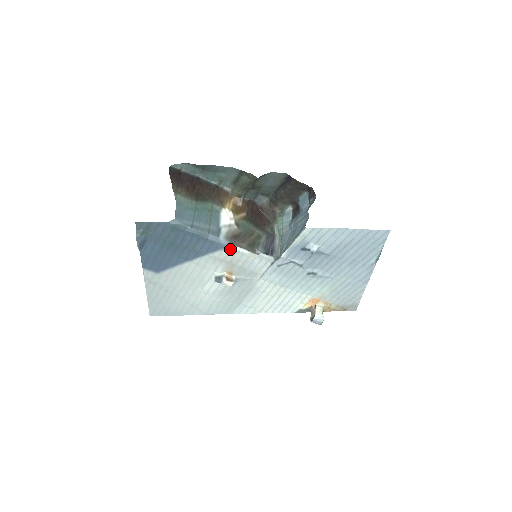
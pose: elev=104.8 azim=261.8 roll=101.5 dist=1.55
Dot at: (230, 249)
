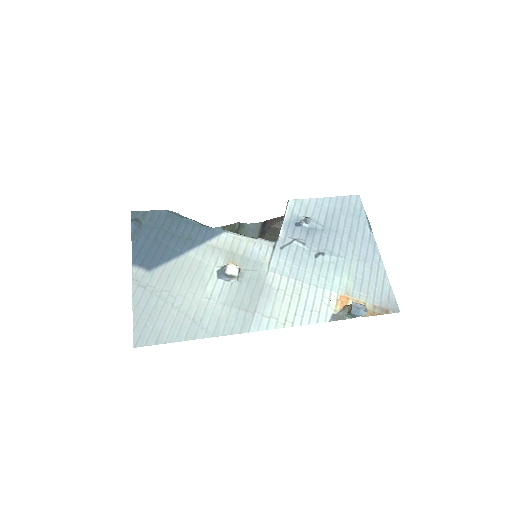
Dot at: (227, 233)
